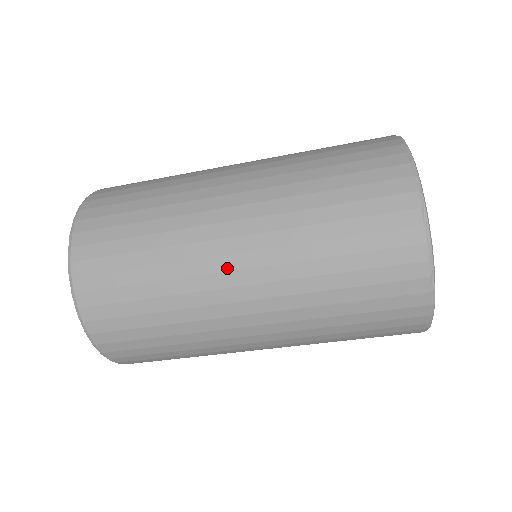
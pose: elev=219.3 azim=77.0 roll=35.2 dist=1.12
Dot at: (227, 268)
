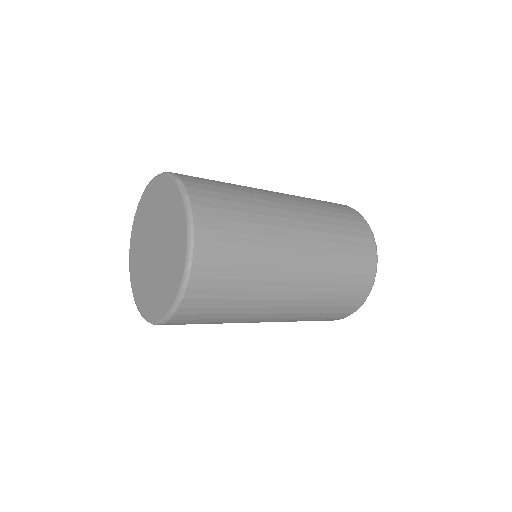
Dot at: (268, 317)
